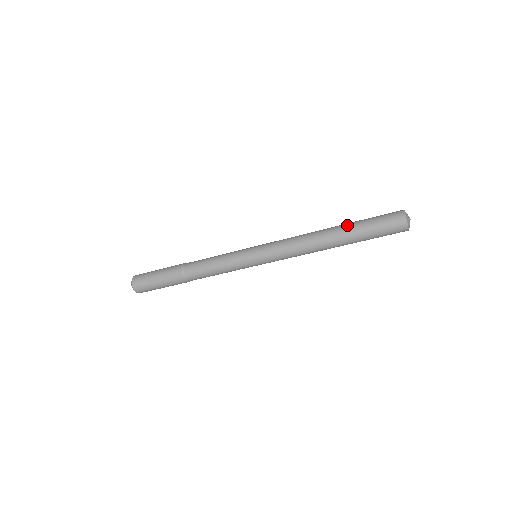
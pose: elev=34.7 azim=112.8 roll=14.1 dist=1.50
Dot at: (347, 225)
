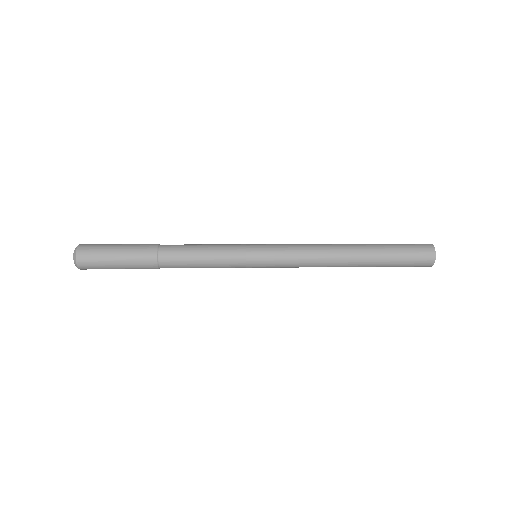
Dot at: (373, 247)
